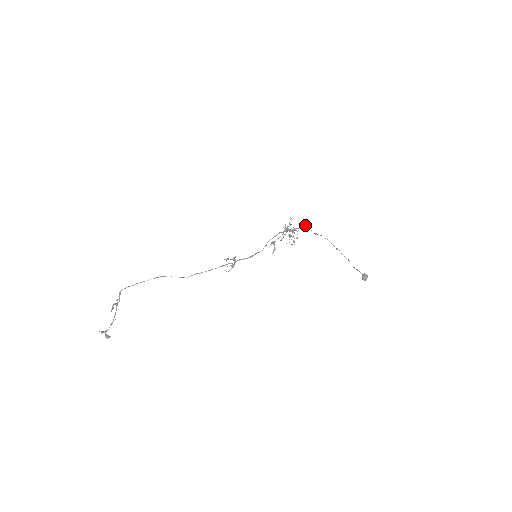
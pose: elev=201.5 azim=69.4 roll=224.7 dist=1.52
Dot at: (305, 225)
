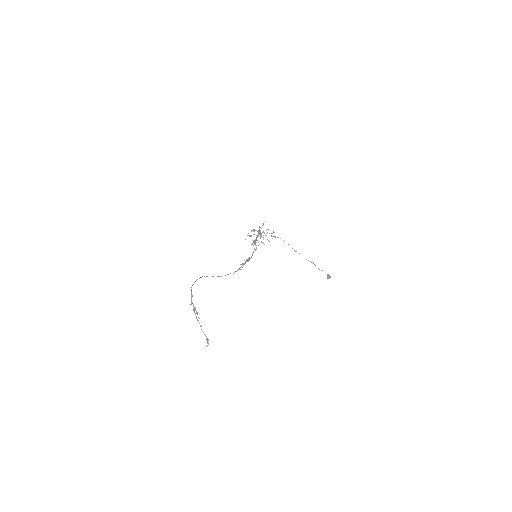
Dot at: occluded
